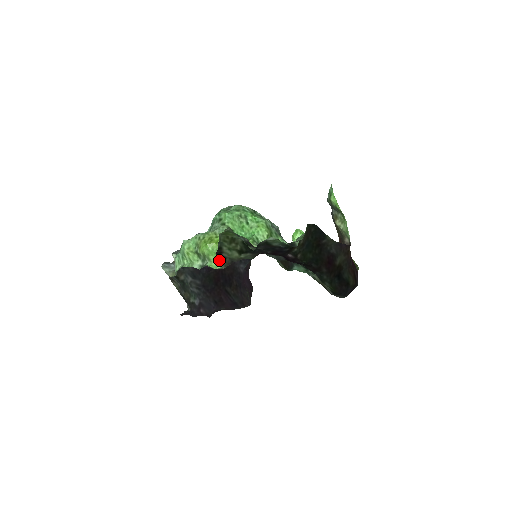
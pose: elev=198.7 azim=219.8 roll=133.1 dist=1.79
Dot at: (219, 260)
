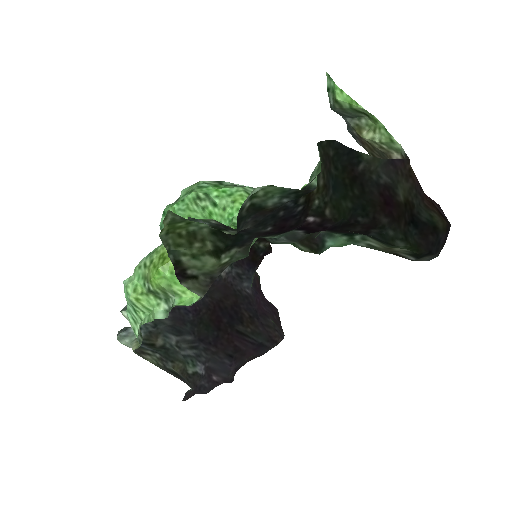
Dot at: (187, 286)
